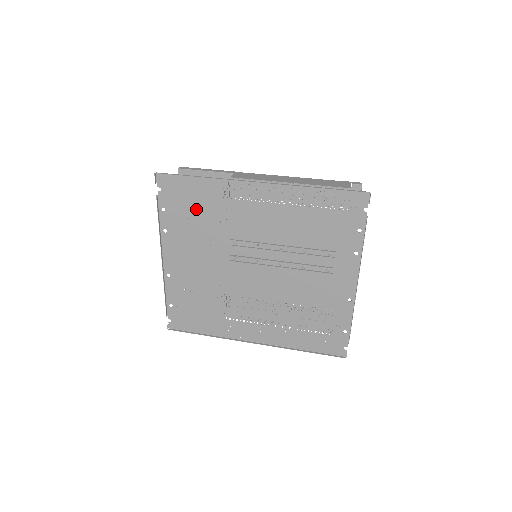
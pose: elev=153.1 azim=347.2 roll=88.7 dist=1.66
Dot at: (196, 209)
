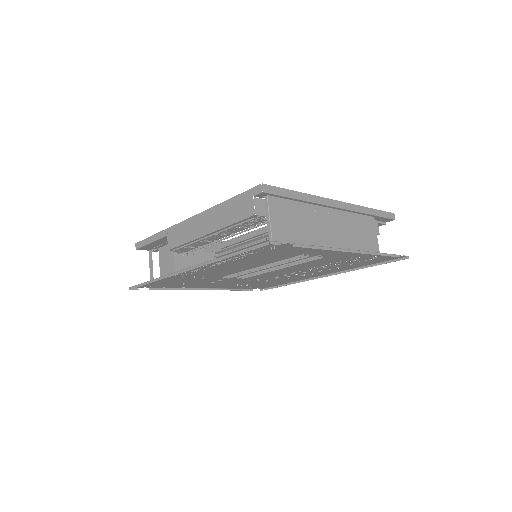
Dot at: (179, 282)
